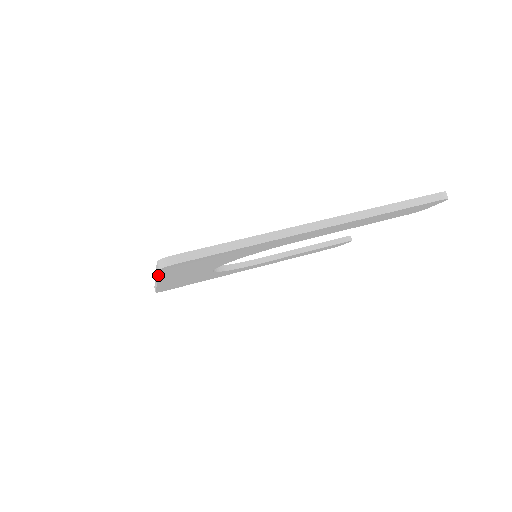
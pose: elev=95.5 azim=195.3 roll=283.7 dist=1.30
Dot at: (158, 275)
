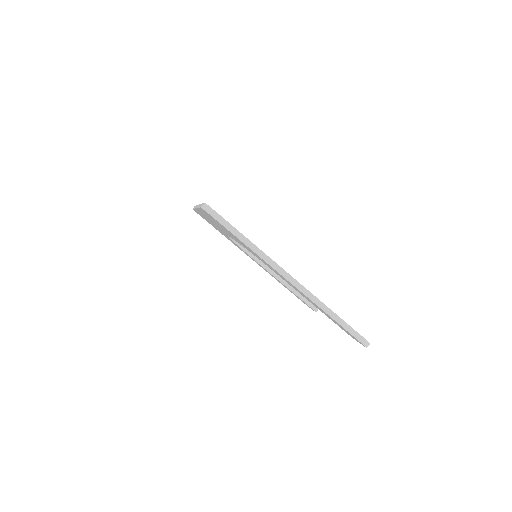
Dot at: occluded
